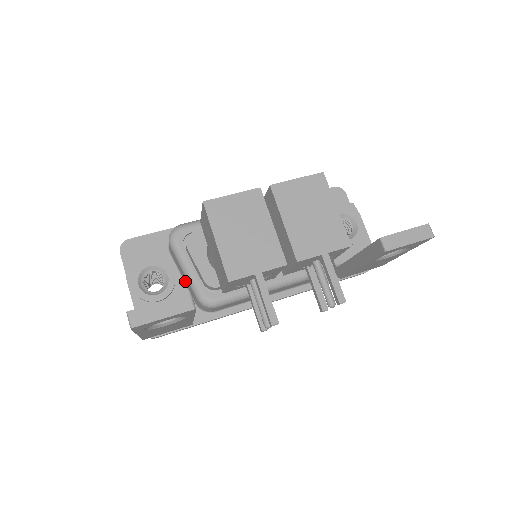
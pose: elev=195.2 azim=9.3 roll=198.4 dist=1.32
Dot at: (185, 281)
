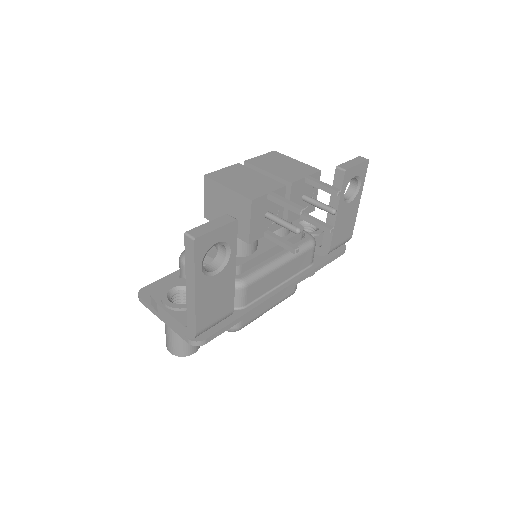
Dot at: occluded
